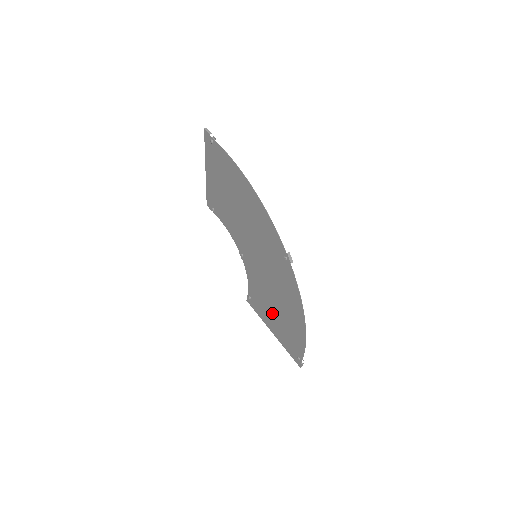
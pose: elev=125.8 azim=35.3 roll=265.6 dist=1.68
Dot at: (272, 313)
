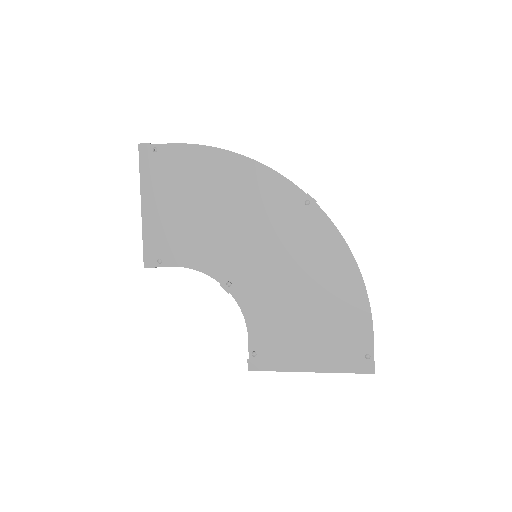
Dot at: (303, 329)
